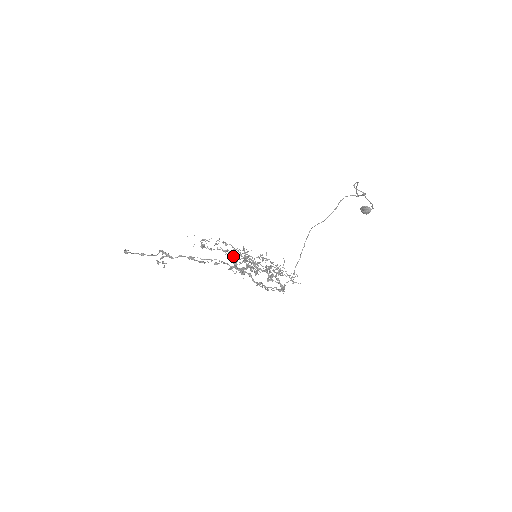
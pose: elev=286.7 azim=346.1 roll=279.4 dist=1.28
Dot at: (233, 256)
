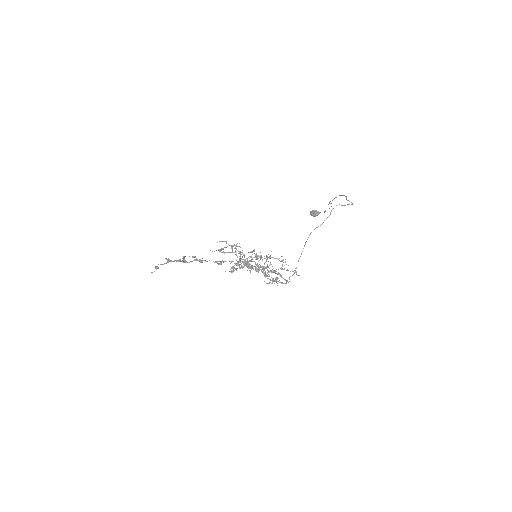
Dot at: (257, 257)
